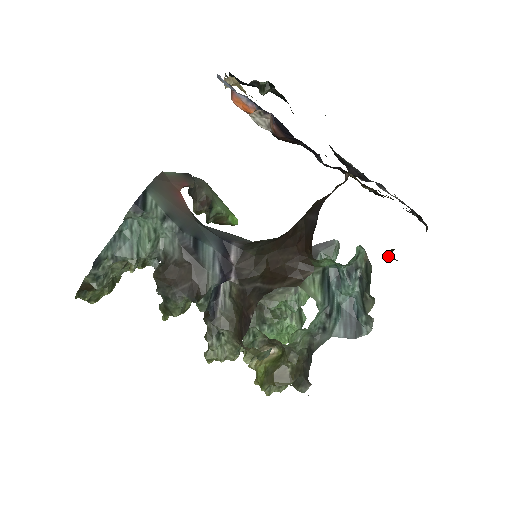
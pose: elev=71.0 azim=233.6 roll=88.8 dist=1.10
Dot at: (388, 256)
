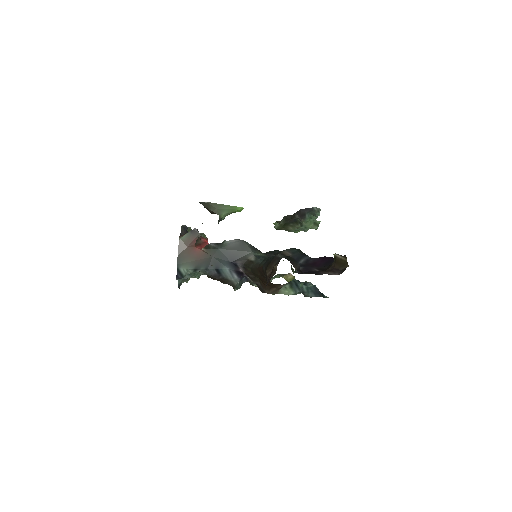
Dot at: (334, 258)
